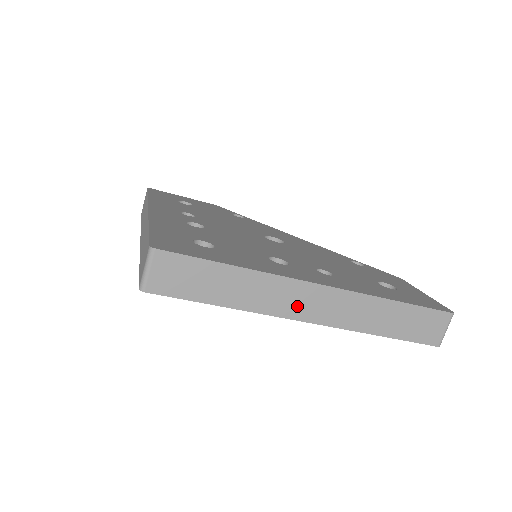
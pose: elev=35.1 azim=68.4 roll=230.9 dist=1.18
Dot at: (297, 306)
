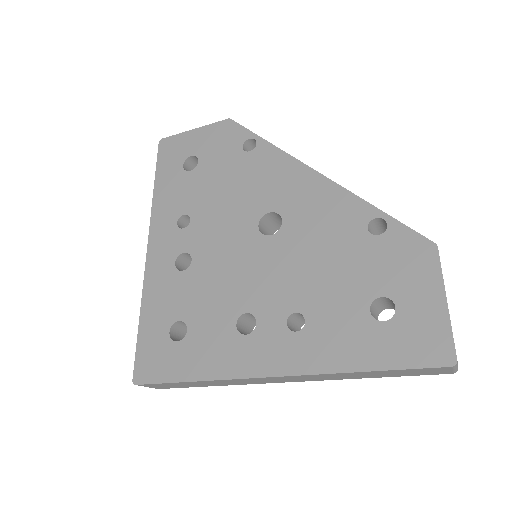
Dot at: (266, 381)
